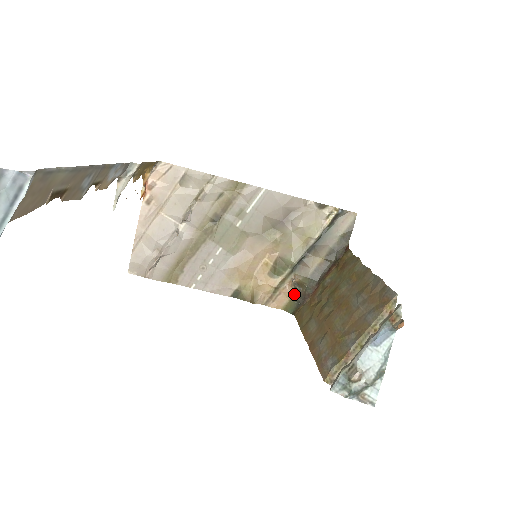
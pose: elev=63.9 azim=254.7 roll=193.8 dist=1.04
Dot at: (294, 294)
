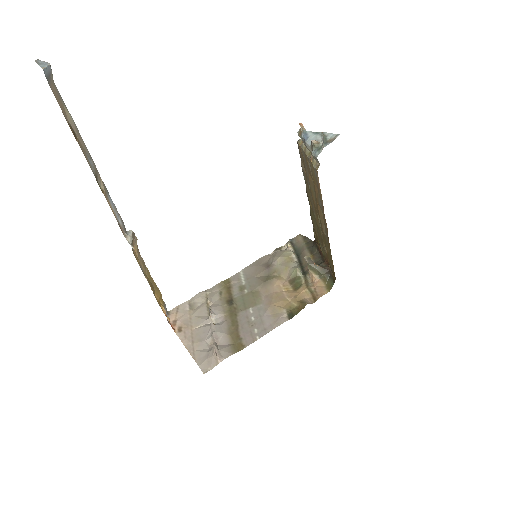
Dot at: (321, 278)
